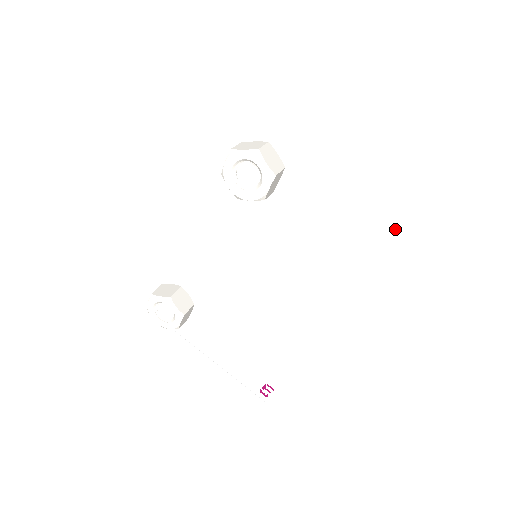
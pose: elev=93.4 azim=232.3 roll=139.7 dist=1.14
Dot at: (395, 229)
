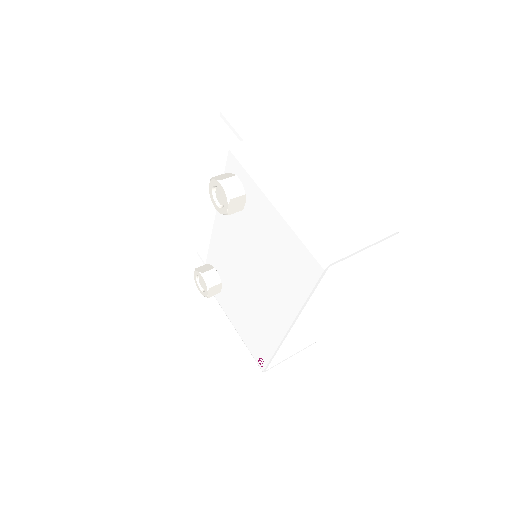
Dot at: (301, 251)
